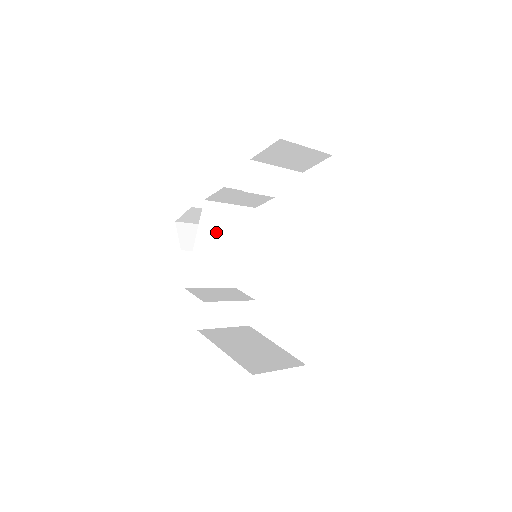
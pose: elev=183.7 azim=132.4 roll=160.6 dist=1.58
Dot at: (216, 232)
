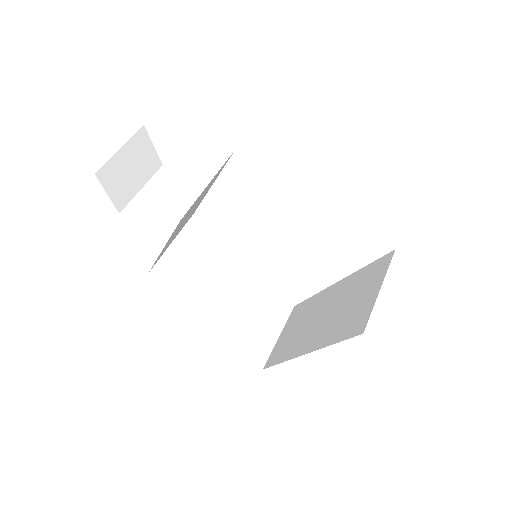
Dot at: (186, 216)
